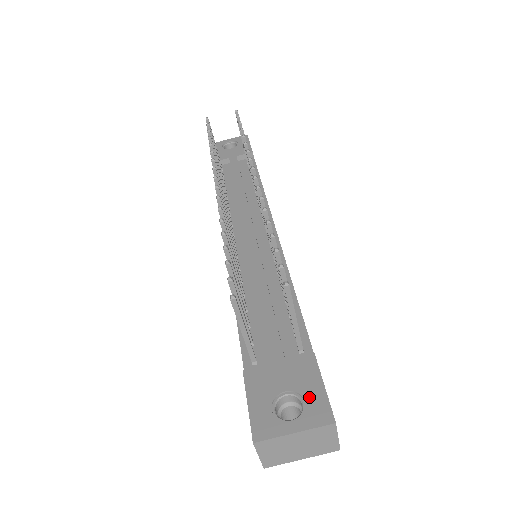
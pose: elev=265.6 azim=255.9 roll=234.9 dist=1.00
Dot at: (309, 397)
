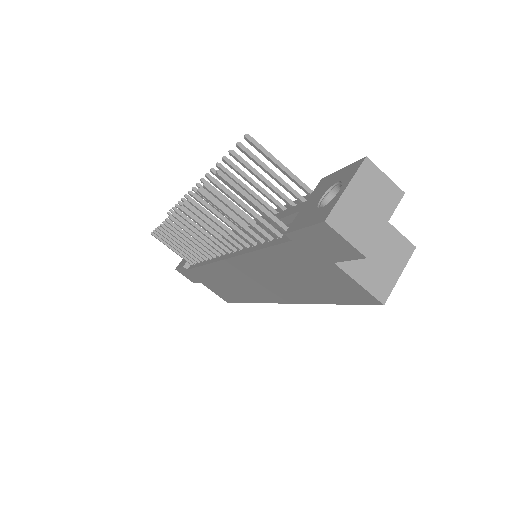
Dot at: (338, 179)
